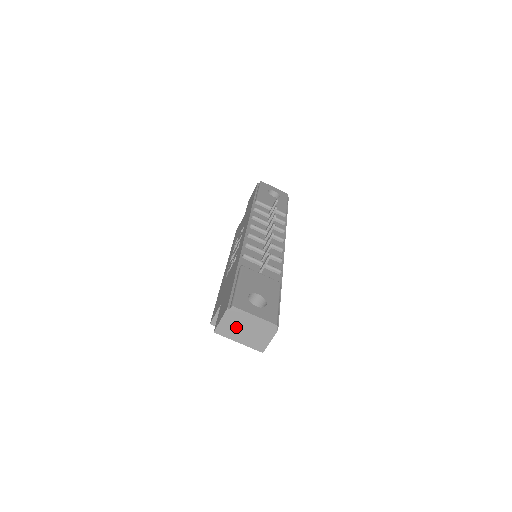
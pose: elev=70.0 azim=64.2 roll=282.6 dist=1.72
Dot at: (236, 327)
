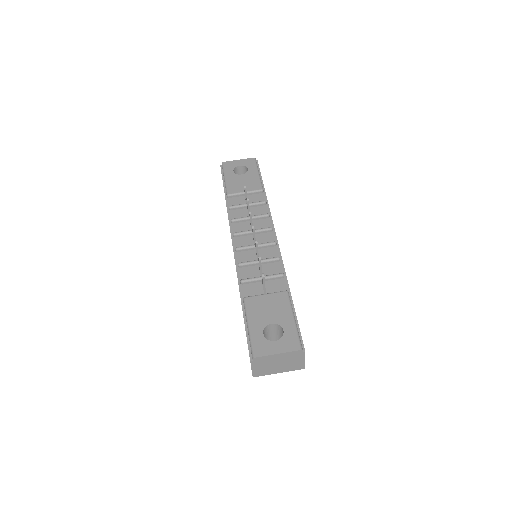
Dot at: (268, 367)
